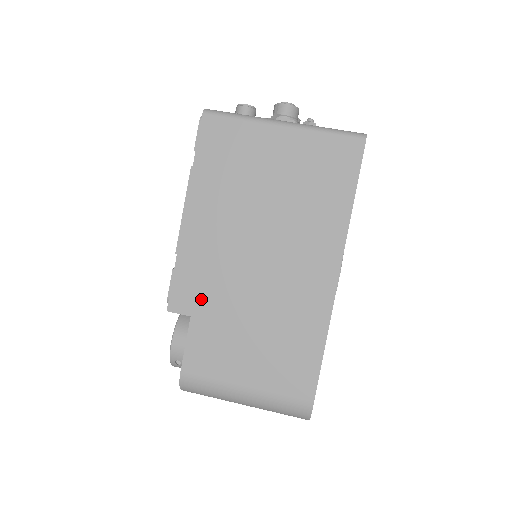
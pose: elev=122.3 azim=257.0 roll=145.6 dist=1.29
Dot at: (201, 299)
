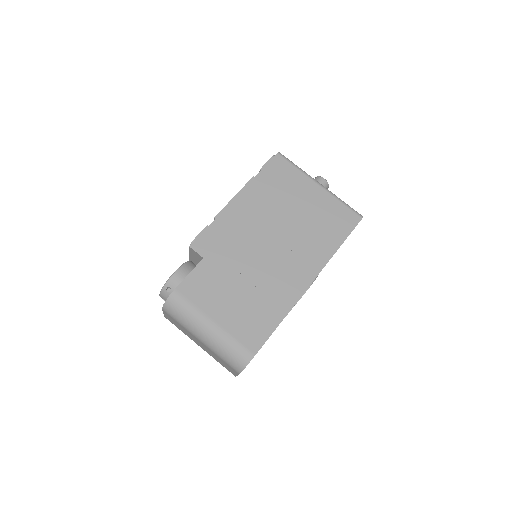
Dot at: (217, 251)
